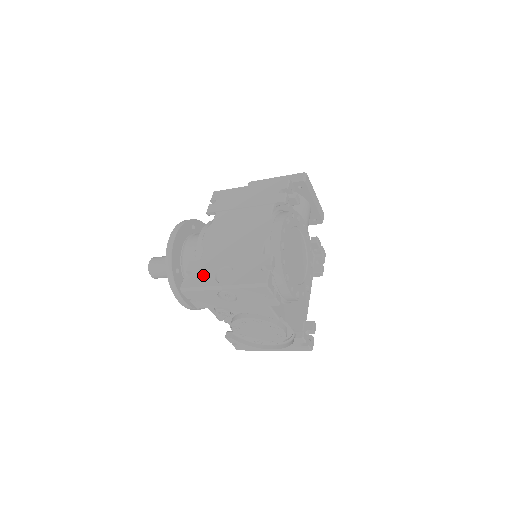
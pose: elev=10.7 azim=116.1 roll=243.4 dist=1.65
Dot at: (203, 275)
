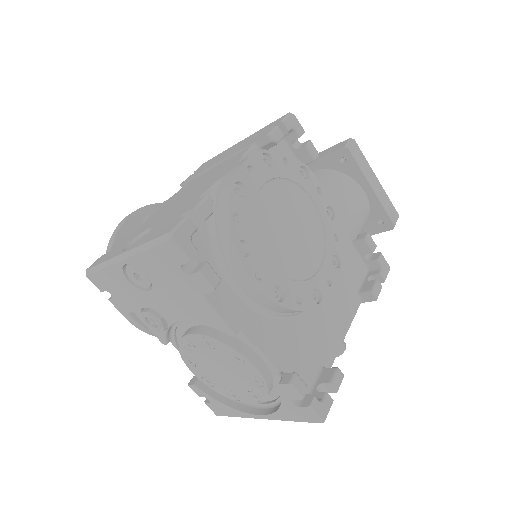
Dot at: (117, 247)
